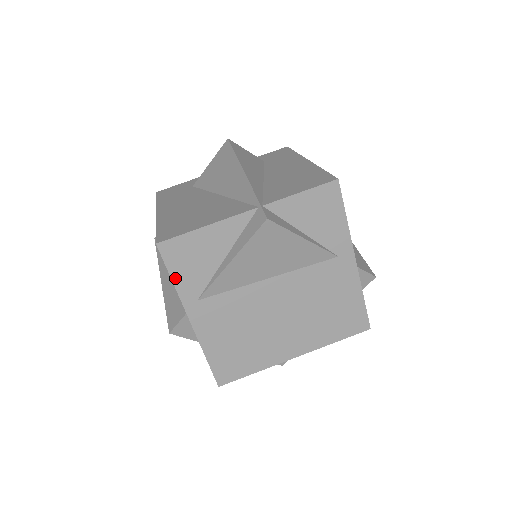
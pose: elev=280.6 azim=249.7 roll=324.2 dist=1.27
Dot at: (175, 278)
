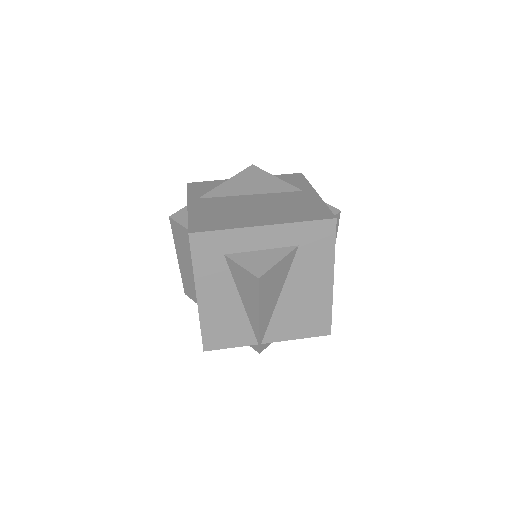
Dot at: (189, 192)
